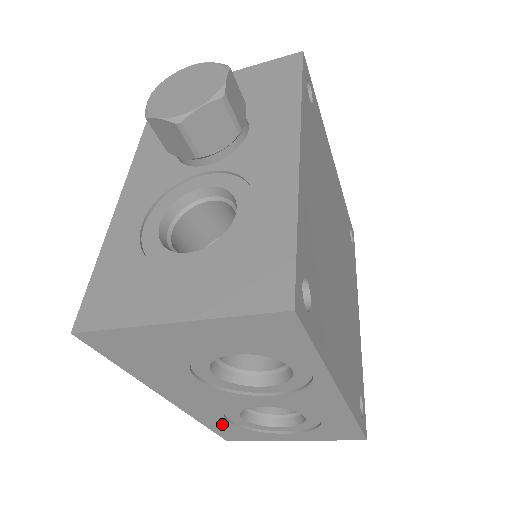
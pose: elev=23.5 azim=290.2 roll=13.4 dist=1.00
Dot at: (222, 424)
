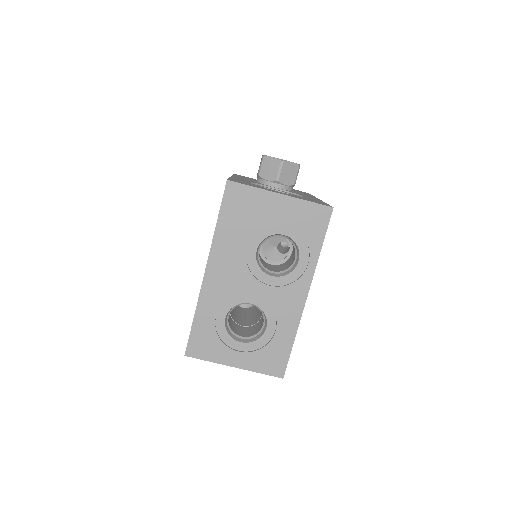
Dot at: (208, 321)
